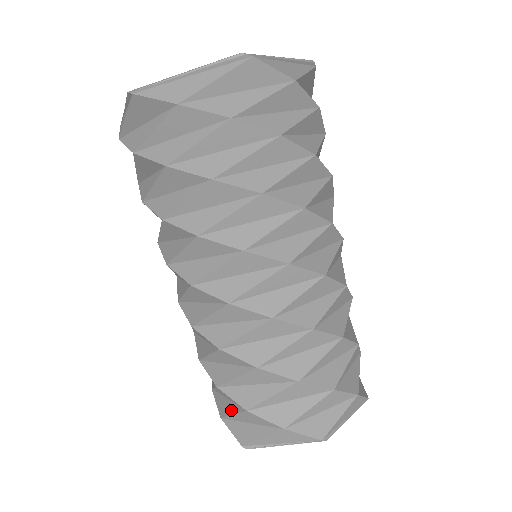
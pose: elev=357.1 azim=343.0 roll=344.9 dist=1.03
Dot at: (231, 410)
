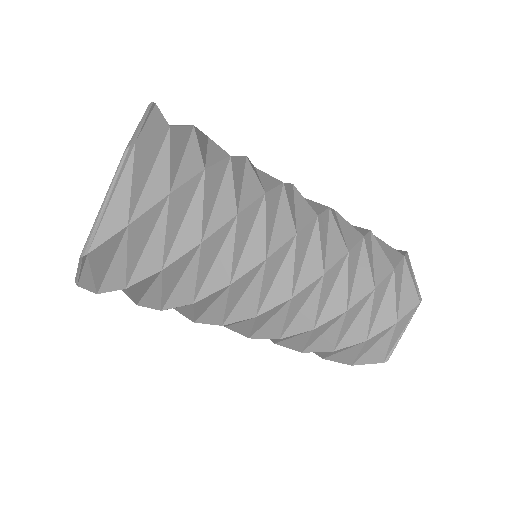
Dot at: occluded
